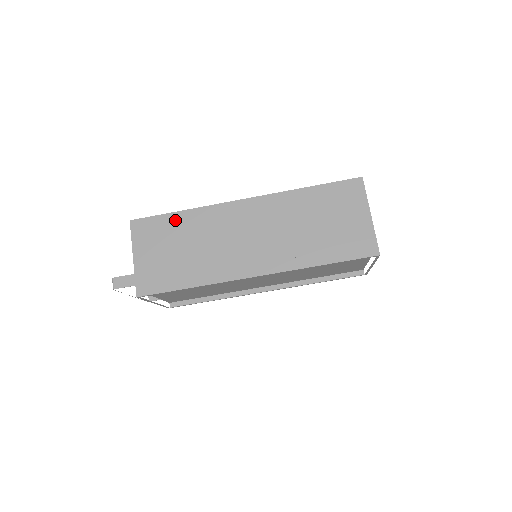
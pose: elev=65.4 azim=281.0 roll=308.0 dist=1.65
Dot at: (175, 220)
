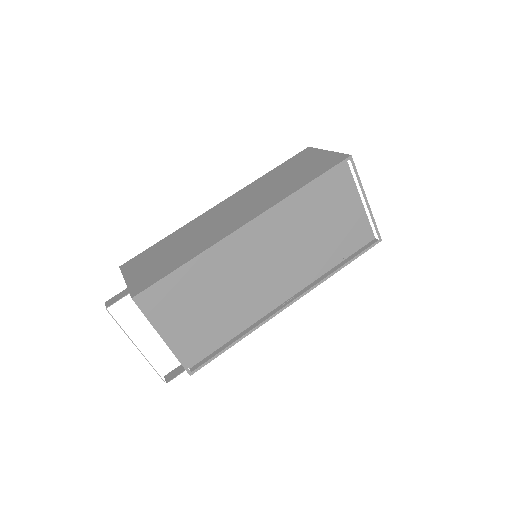
Dot at: (161, 243)
